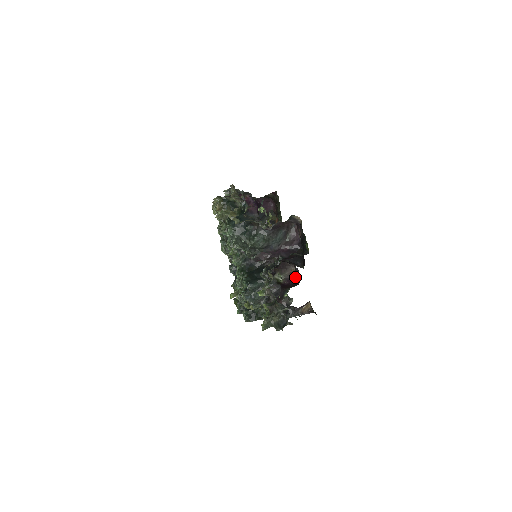
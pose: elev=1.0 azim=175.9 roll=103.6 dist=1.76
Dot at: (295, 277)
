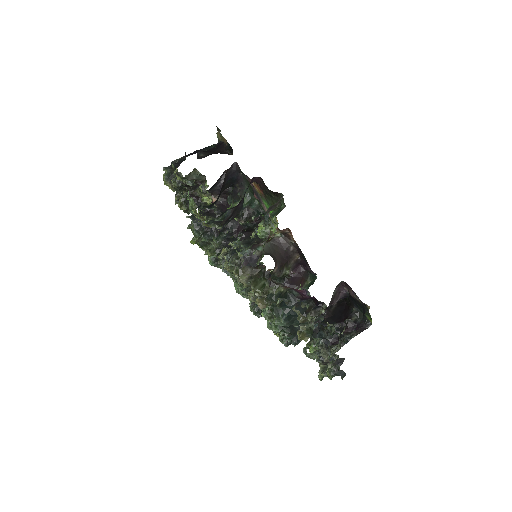
Dot at: (301, 263)
